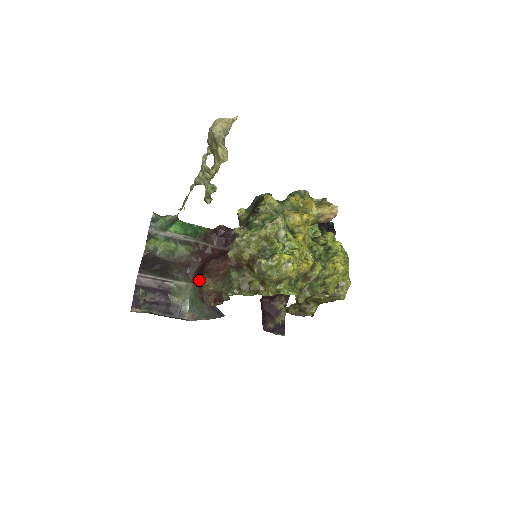
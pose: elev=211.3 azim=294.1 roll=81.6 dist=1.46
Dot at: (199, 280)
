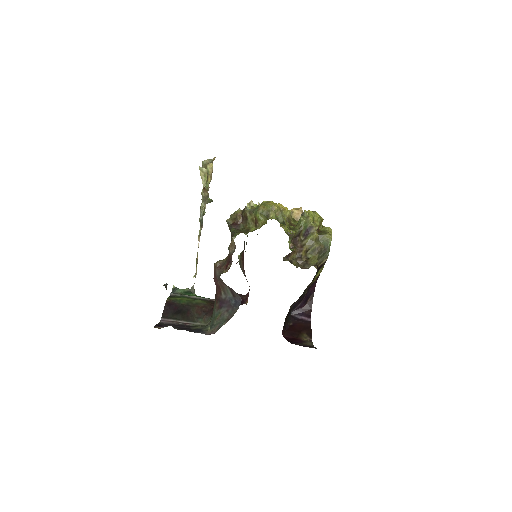
Dot at: (215, 296)
